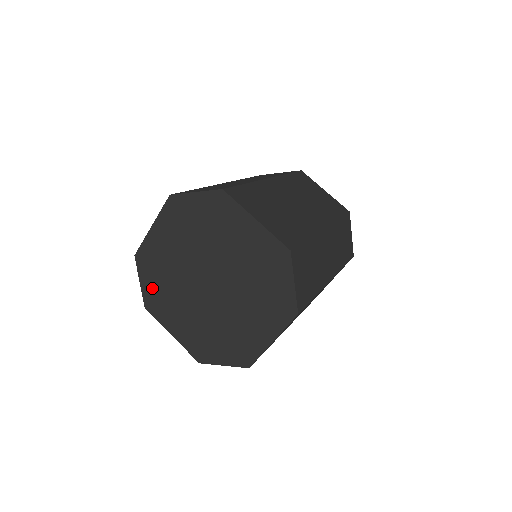
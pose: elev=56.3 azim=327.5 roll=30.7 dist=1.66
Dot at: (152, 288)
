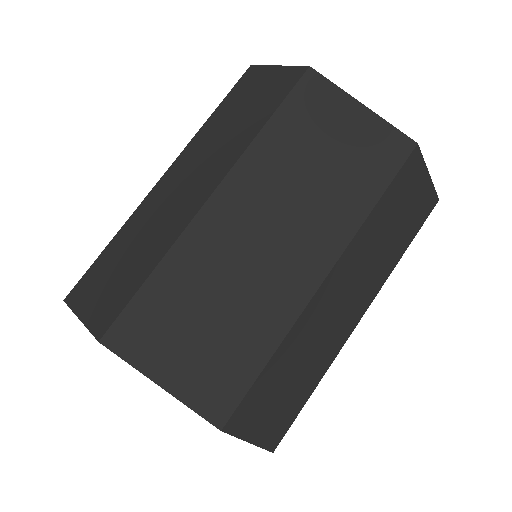
Dot at: occluded
